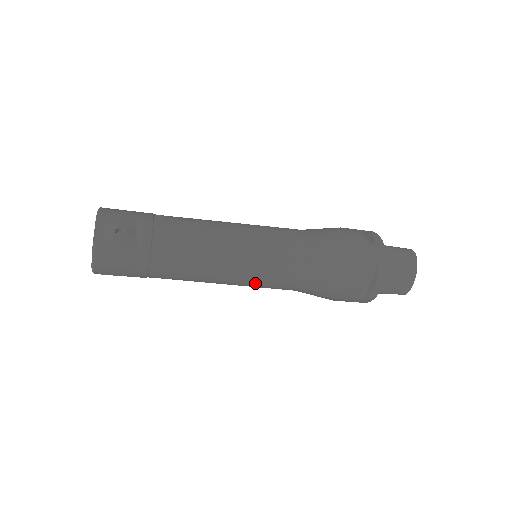
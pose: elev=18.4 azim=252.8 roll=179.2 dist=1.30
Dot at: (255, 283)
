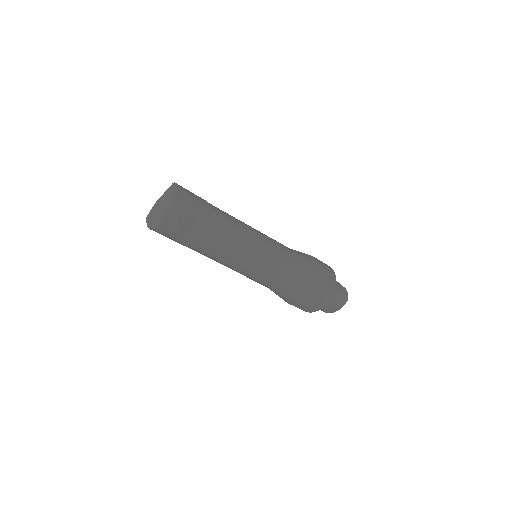
Dot at: occluded
